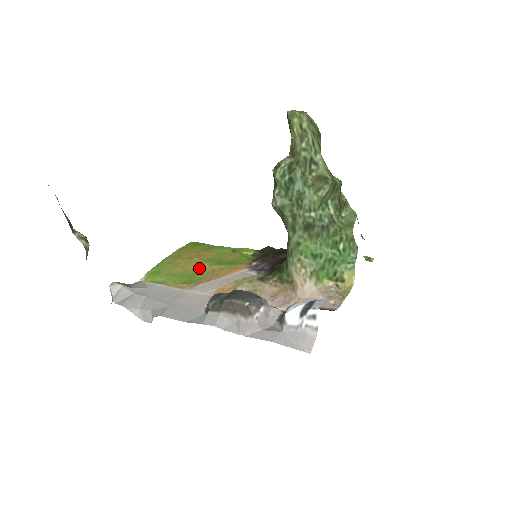
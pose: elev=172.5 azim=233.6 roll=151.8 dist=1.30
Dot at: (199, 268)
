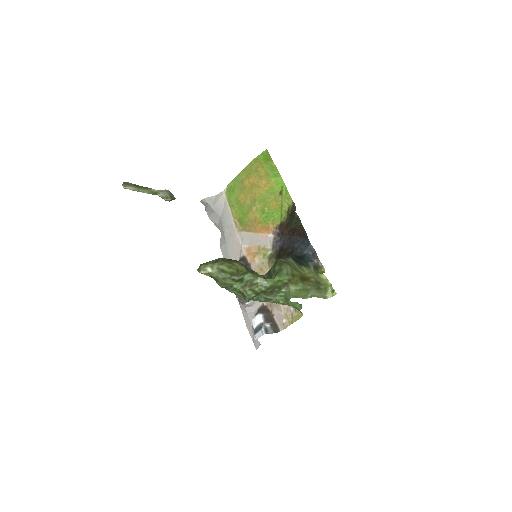
Dot at: (251, 208)
